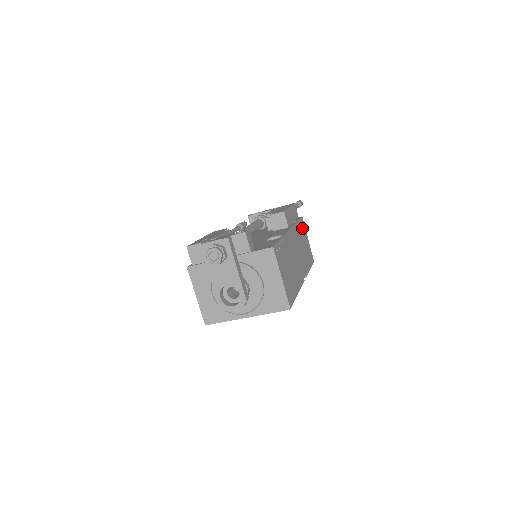
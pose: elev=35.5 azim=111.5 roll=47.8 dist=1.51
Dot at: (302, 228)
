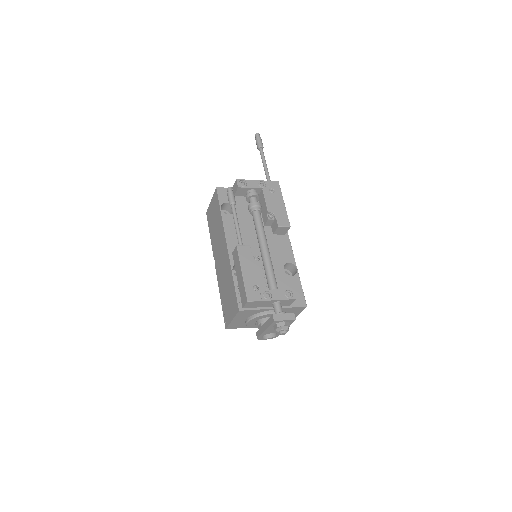
Dot at: occluded
